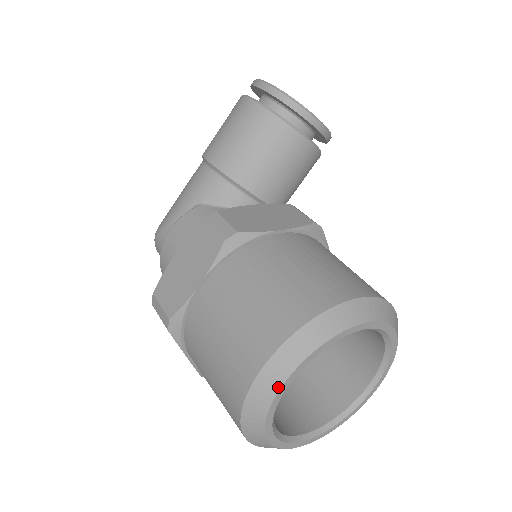
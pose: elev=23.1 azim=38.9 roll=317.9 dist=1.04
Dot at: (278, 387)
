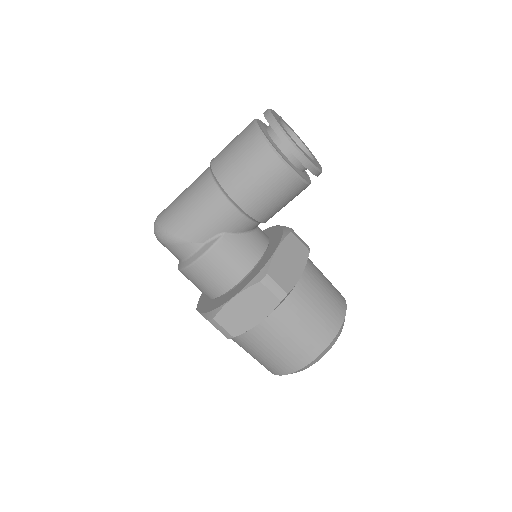
Dot at: occluded
